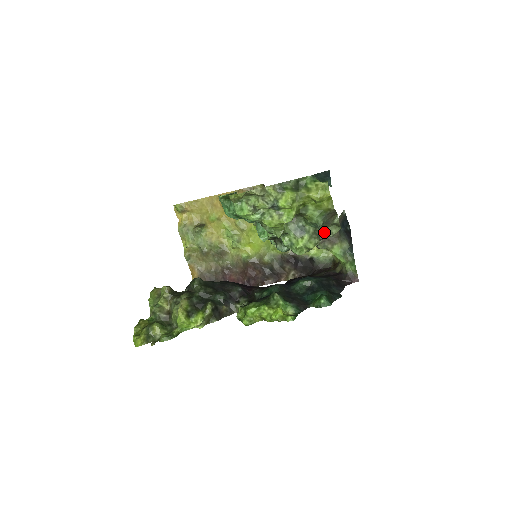
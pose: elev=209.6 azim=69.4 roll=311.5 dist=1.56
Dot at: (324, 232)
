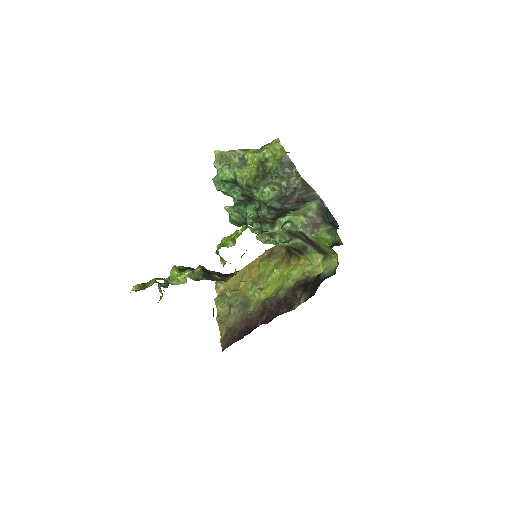
Dot at: (290, 185)
